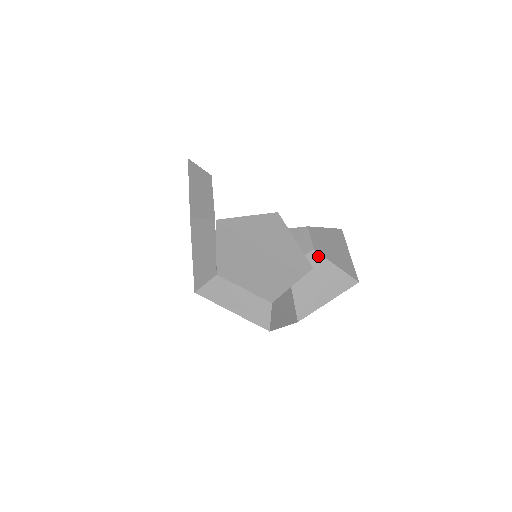
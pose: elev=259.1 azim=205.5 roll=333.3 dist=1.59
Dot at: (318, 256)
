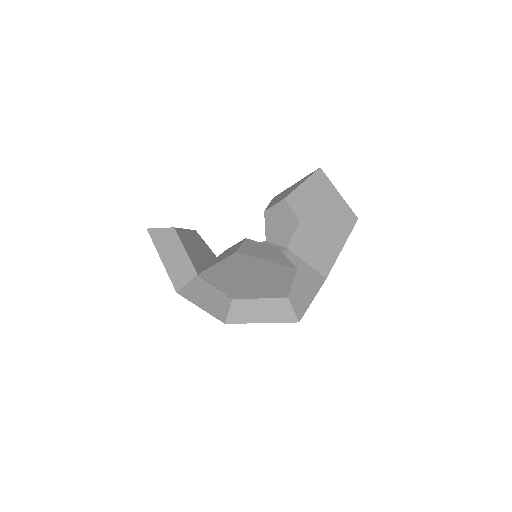
Dot at: (307, 224)
